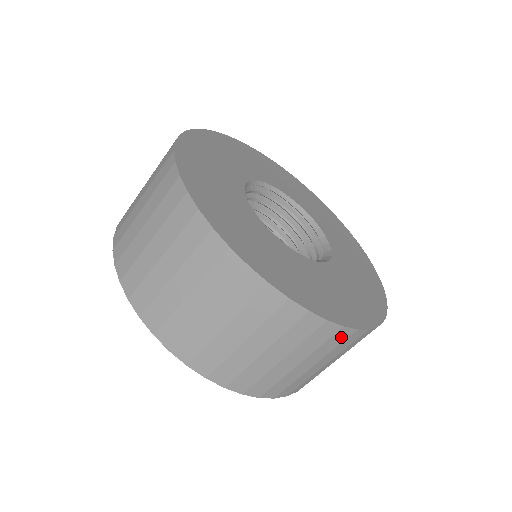
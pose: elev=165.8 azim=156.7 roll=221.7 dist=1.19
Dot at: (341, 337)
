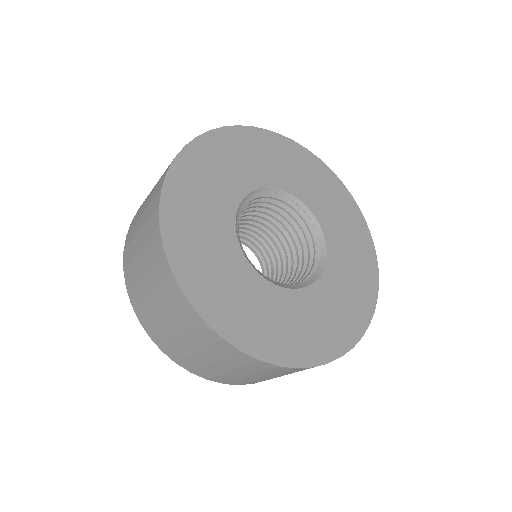
Dot at: (211, 337)
